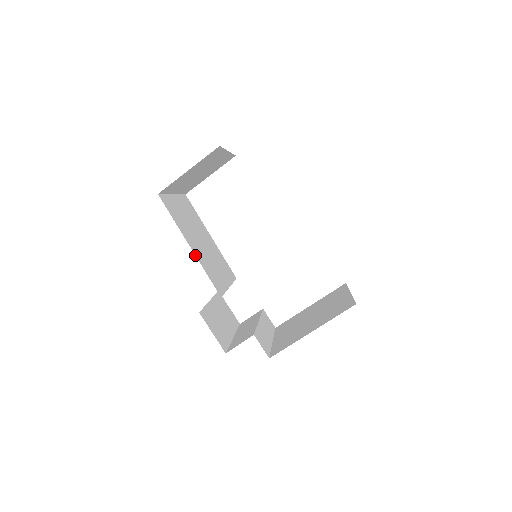
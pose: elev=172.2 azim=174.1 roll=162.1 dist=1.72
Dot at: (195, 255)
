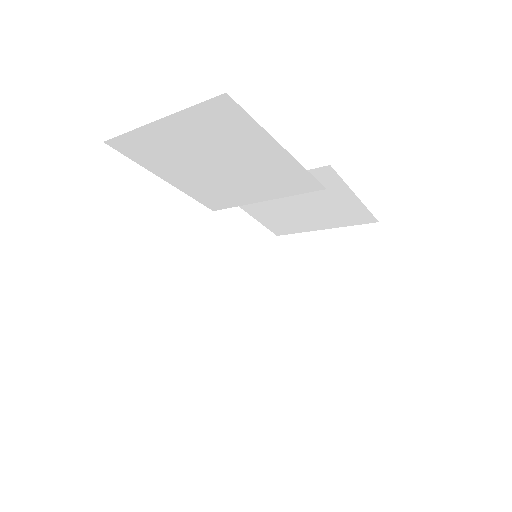
Dot at: occluded
